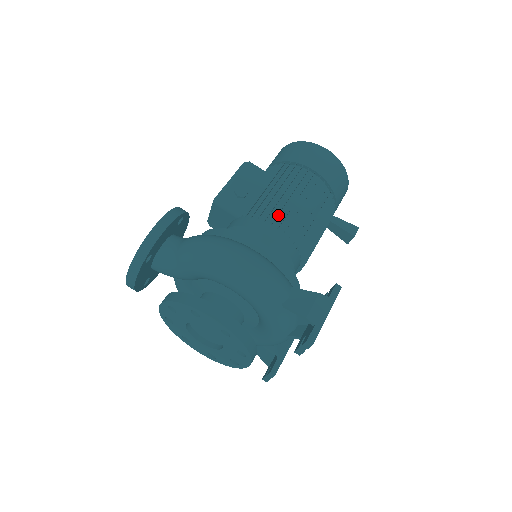
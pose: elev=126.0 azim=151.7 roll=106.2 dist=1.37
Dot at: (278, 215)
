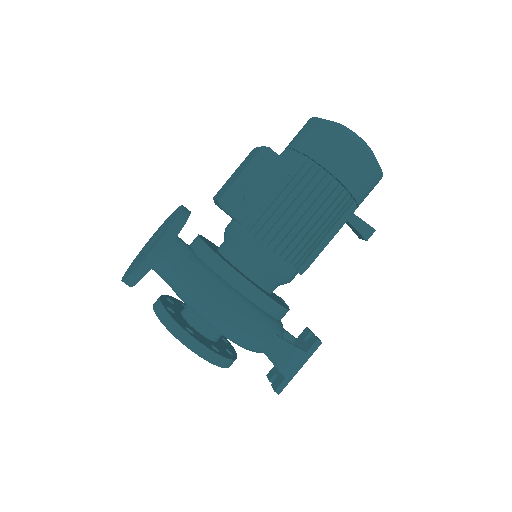
Dot at: (283, 239)
